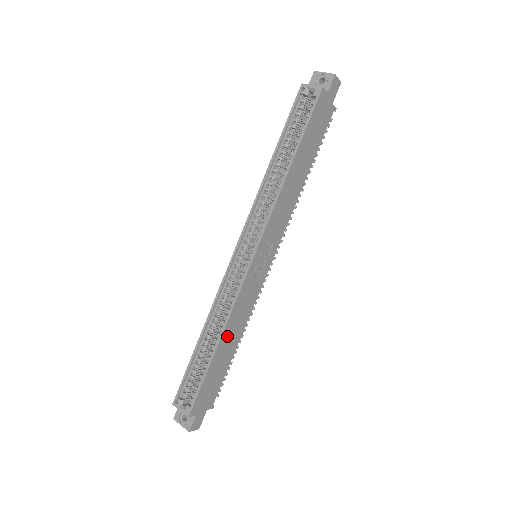
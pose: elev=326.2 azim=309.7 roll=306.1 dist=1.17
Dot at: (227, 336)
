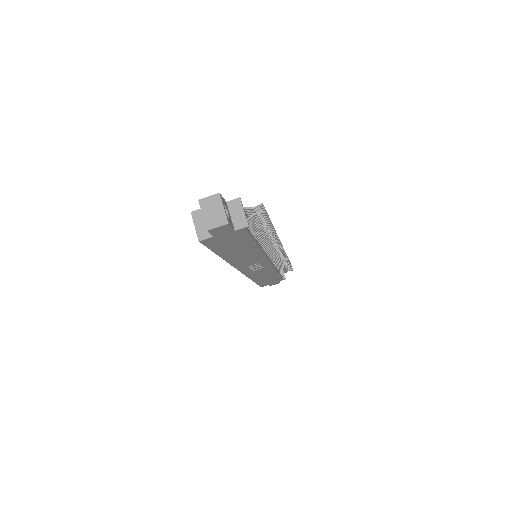
Dot at: (259, 278)
